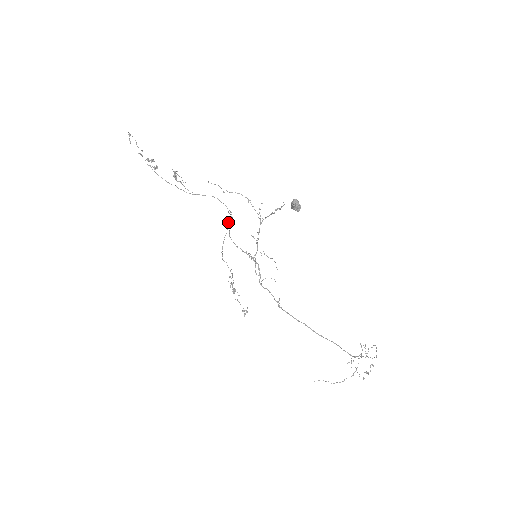
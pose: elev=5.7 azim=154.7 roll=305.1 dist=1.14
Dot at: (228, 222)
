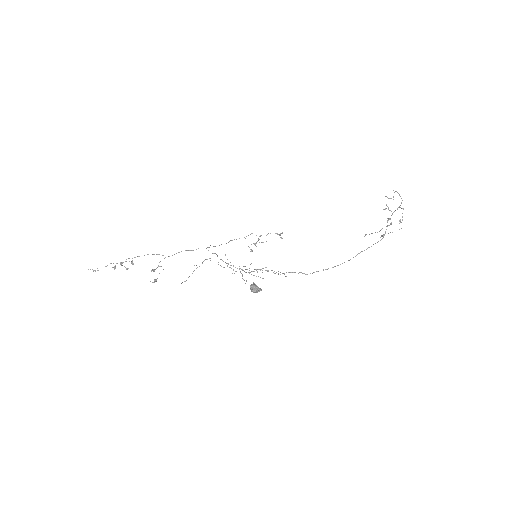
Dot at: occluded
